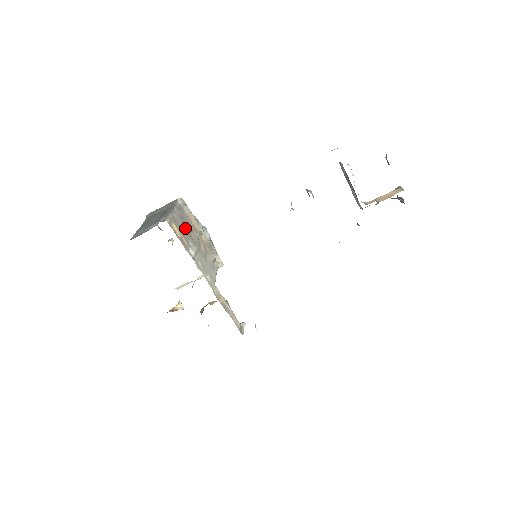
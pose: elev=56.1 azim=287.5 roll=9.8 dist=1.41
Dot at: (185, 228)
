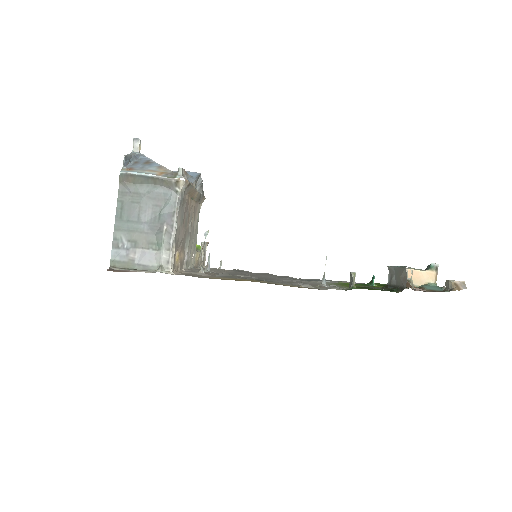
Dot at: (183, 227)
